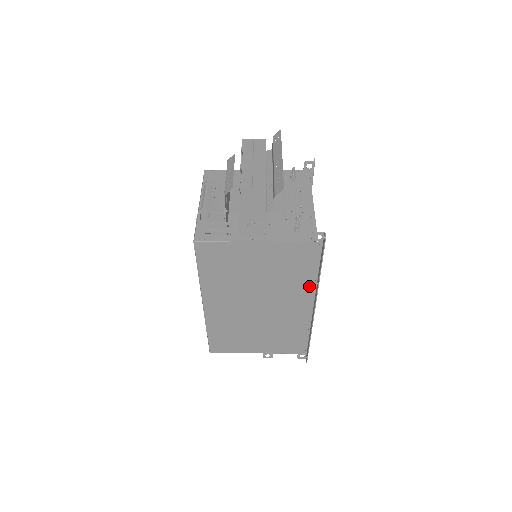
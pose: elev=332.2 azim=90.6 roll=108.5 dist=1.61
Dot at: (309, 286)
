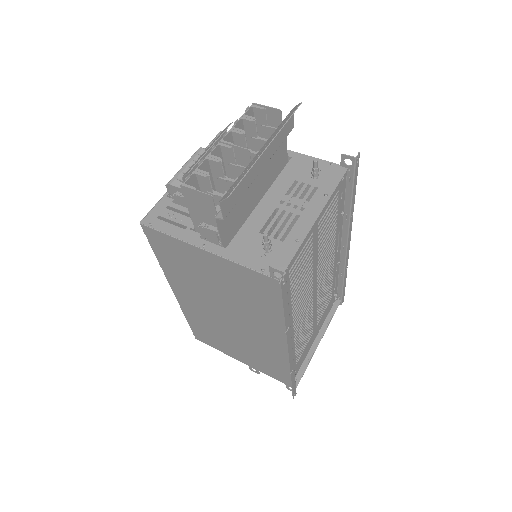
Dot at: (281, 325)
